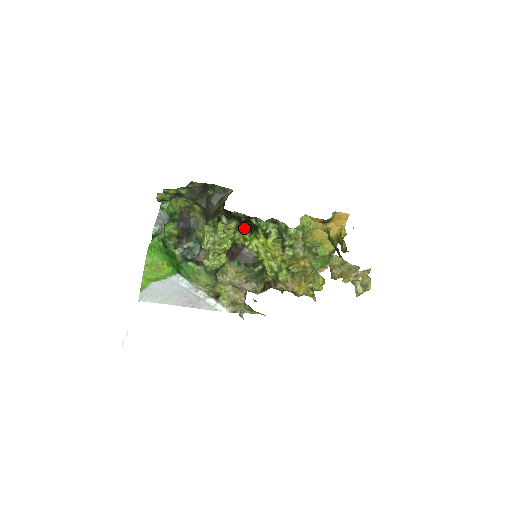
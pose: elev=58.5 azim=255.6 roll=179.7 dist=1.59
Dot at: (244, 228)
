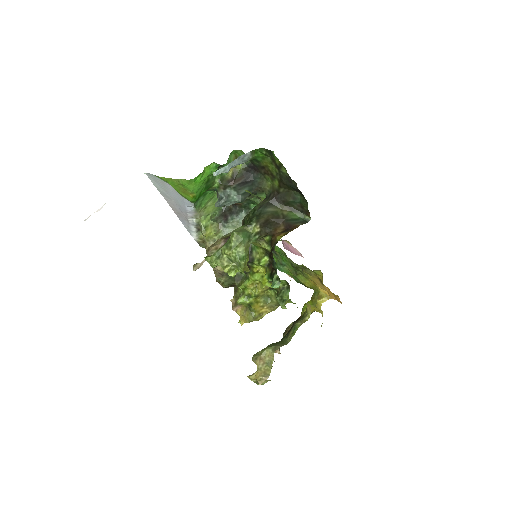
Dot at: (270, 257)
